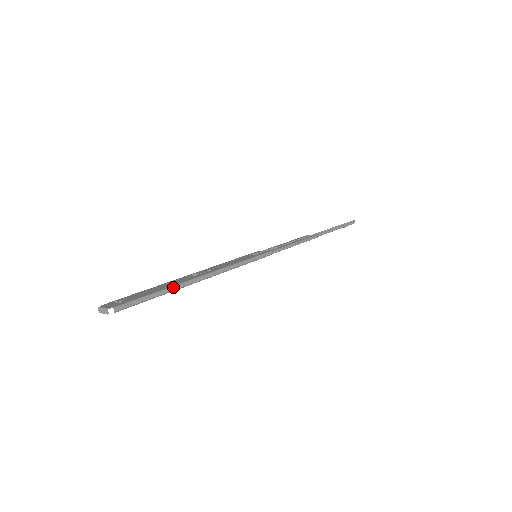
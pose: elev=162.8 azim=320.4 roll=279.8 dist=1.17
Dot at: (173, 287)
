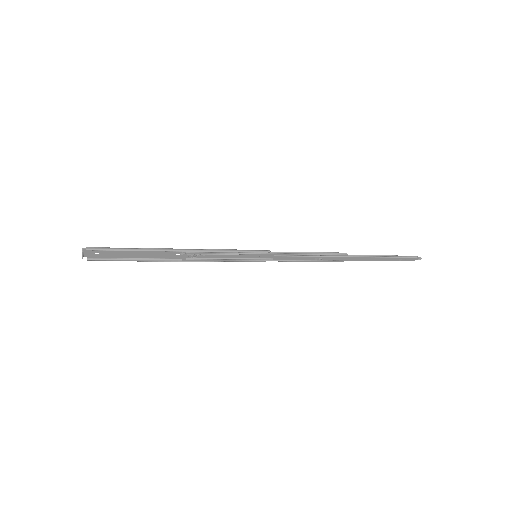
Dot at: (146, 248)
